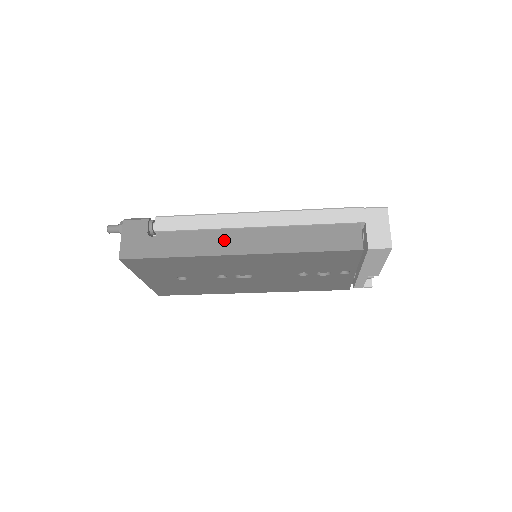
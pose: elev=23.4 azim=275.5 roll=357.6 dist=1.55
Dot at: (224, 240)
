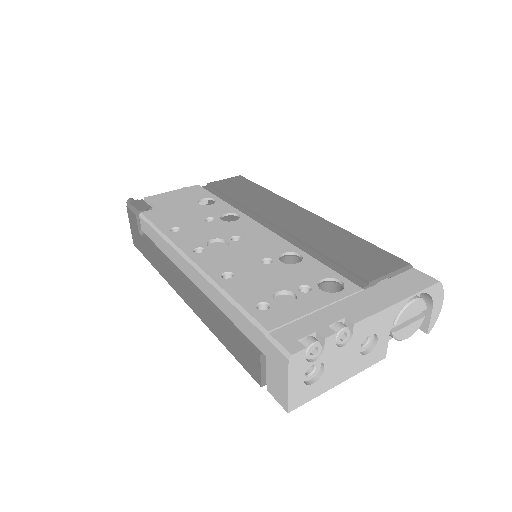
Dot at: (173, 276)
